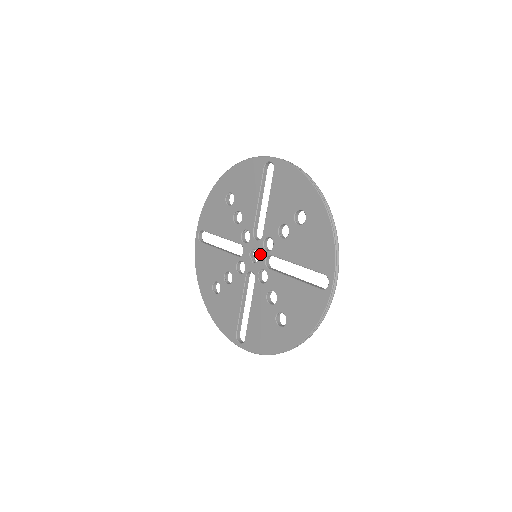
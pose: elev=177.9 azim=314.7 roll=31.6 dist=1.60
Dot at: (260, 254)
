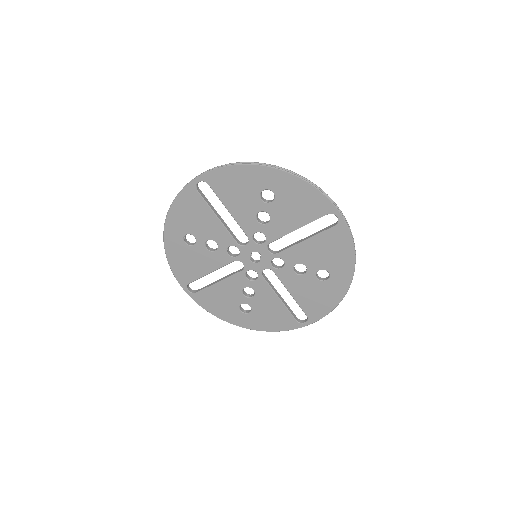
Dot at: (263, 262)
